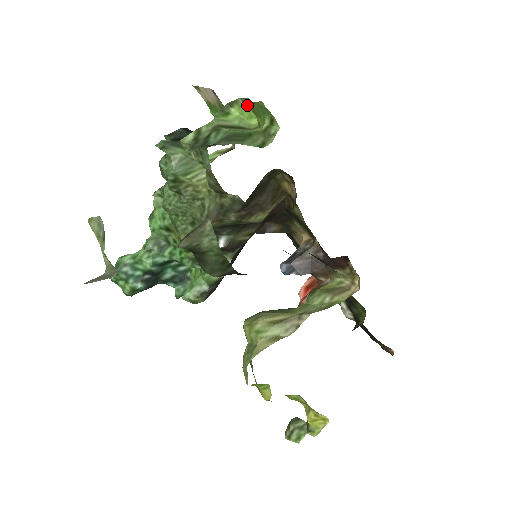
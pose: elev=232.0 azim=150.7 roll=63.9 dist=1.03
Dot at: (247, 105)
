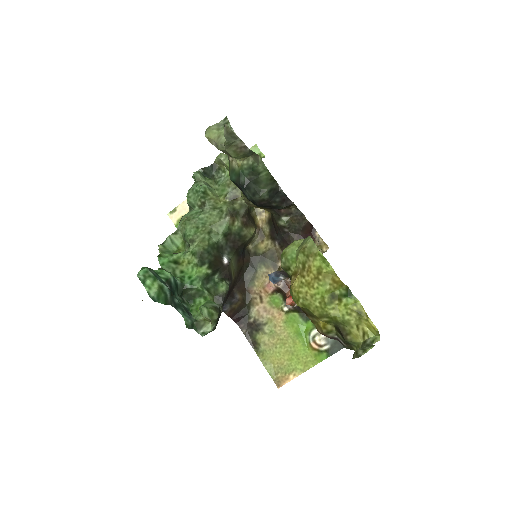
Dot at: occluded
